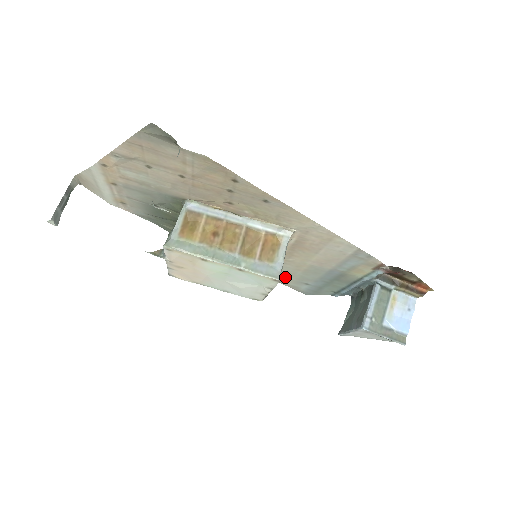
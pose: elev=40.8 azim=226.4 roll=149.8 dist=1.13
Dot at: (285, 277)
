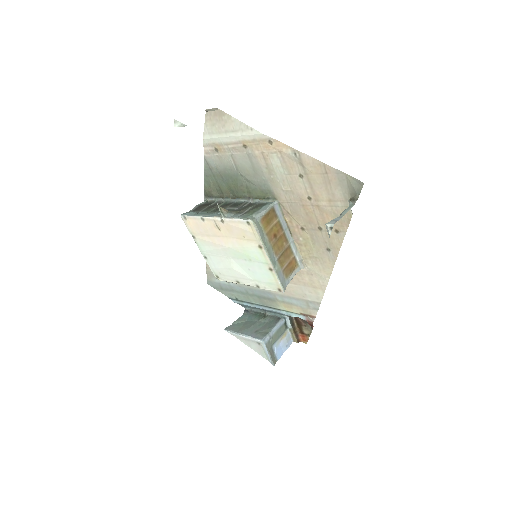
Dot at: occluded
